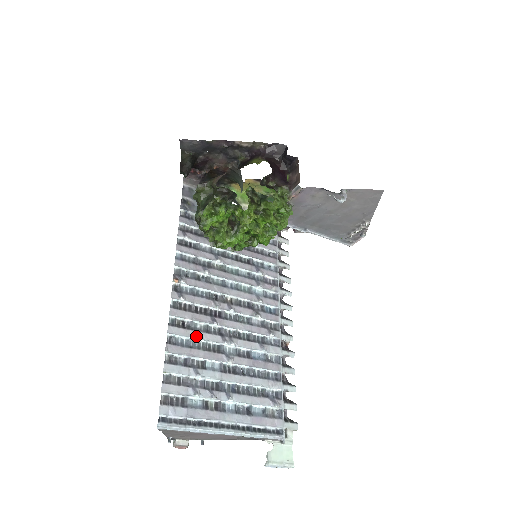
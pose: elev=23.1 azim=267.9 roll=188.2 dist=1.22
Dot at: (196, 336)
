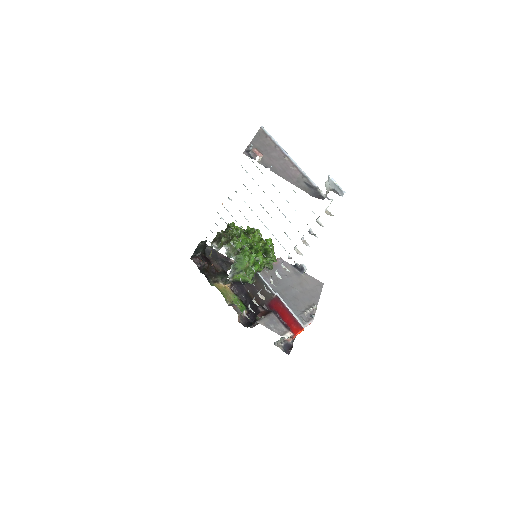
Dot at: occluded
